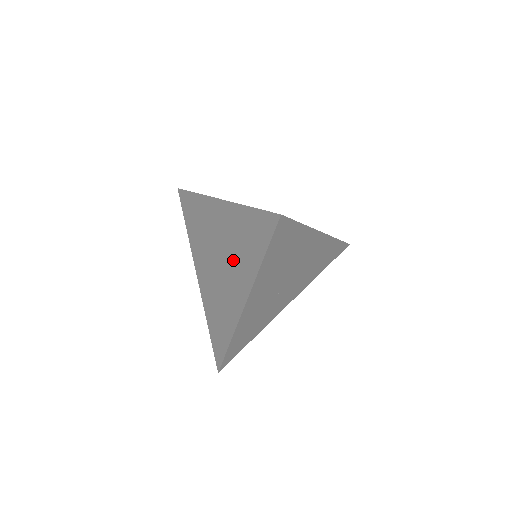
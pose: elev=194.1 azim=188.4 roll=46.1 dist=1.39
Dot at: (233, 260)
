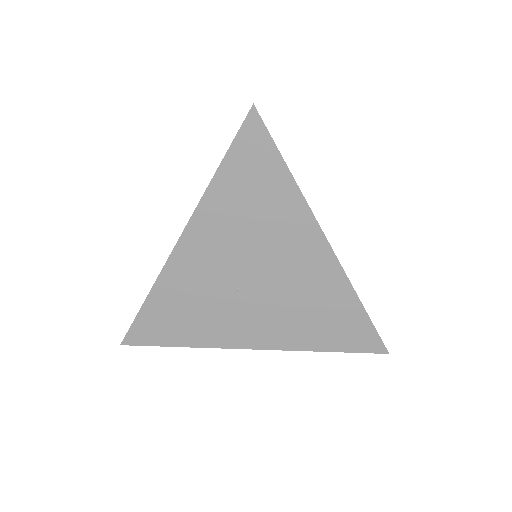
Dot at: occluded
